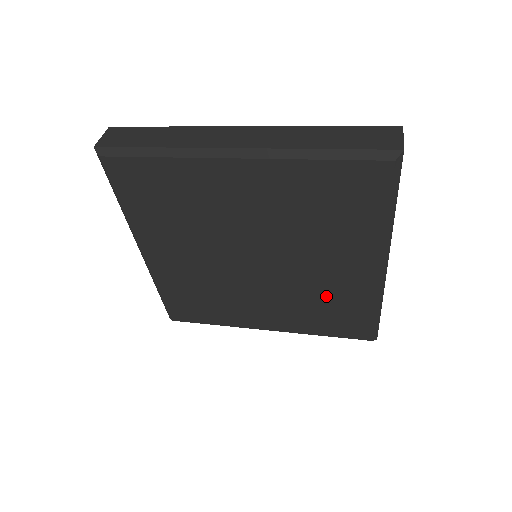
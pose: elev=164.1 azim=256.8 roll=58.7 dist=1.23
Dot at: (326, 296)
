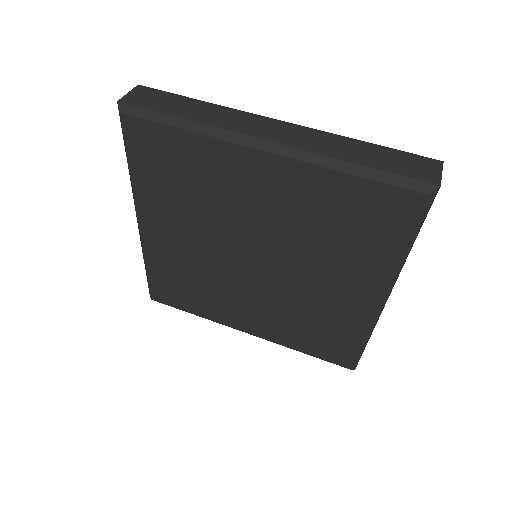
Dot at: (317, 314)
